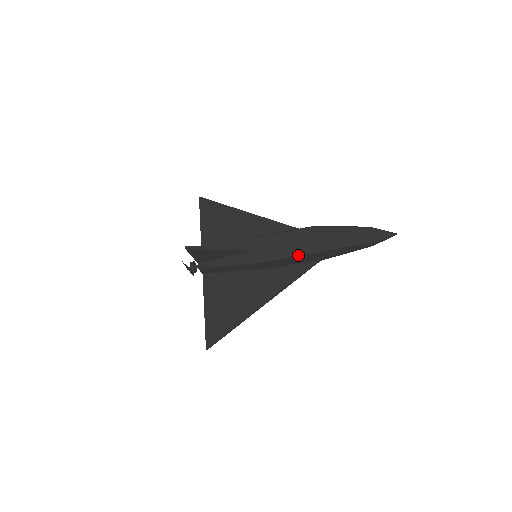
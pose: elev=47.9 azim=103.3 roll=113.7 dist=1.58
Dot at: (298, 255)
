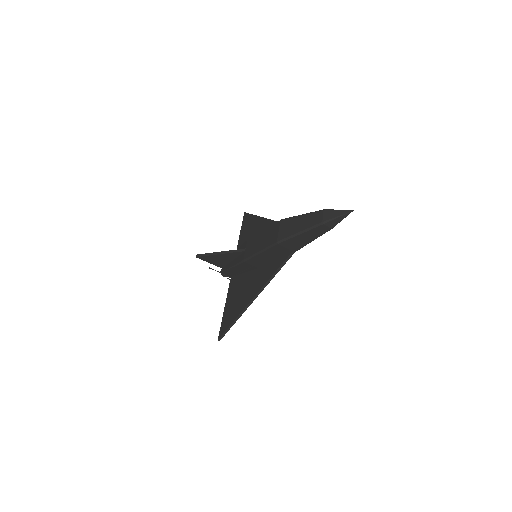
Dot at: (266, 249)
